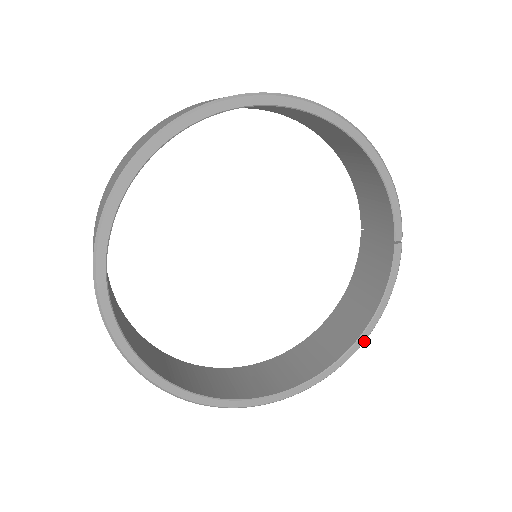
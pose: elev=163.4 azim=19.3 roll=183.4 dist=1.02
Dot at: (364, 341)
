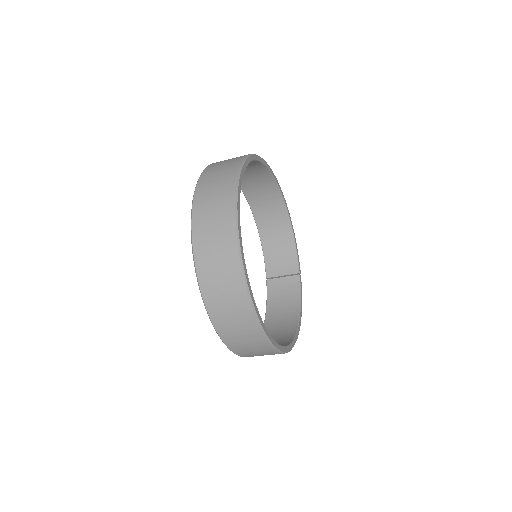
Dot at: (299, 330)
